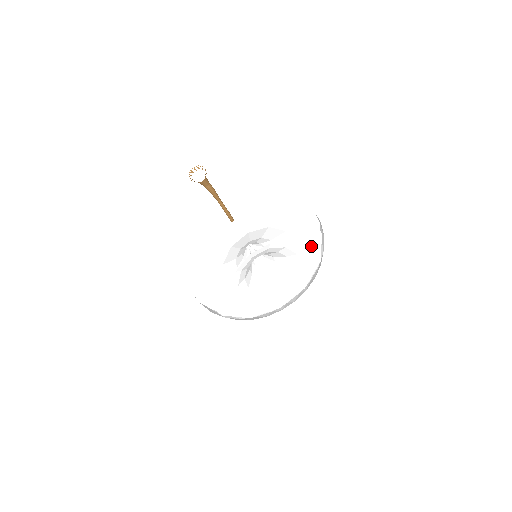
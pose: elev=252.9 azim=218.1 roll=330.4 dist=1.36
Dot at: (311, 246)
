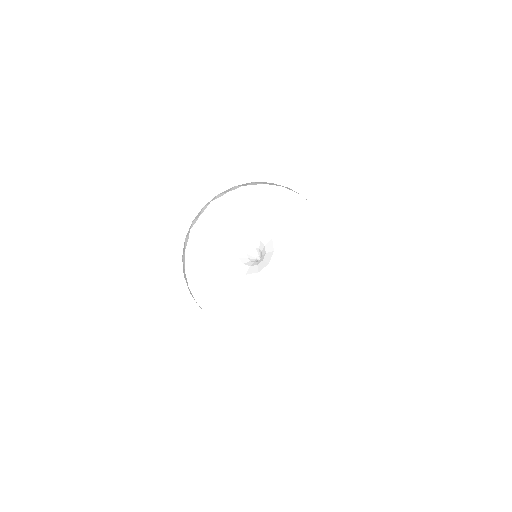
Dot at: (282, 203)
